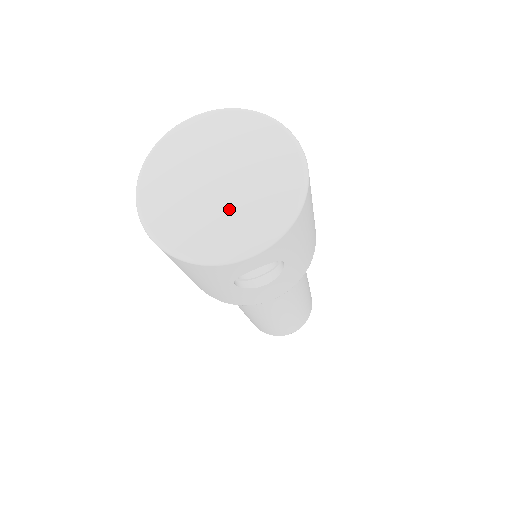
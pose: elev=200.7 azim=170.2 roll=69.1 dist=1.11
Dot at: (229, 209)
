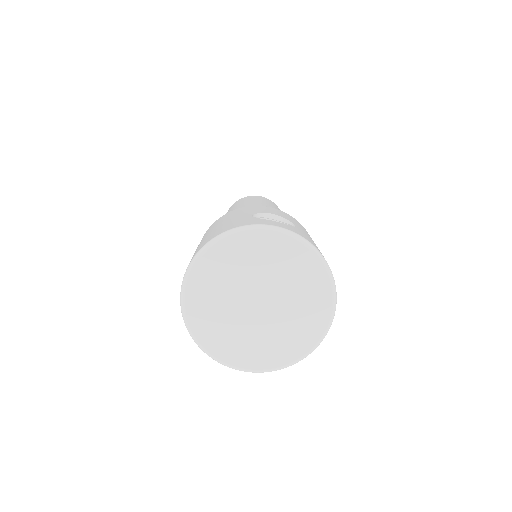
Dot at: (250, 332)
